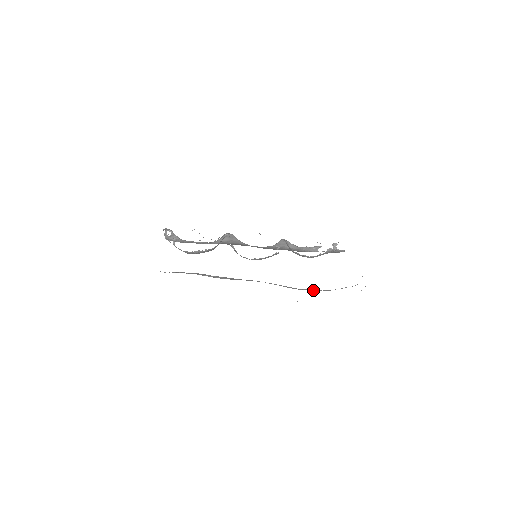
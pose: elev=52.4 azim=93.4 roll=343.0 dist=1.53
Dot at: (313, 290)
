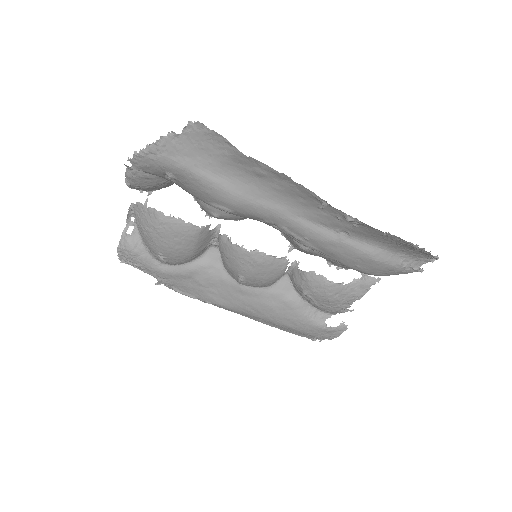
Dot at: (360, 246)
